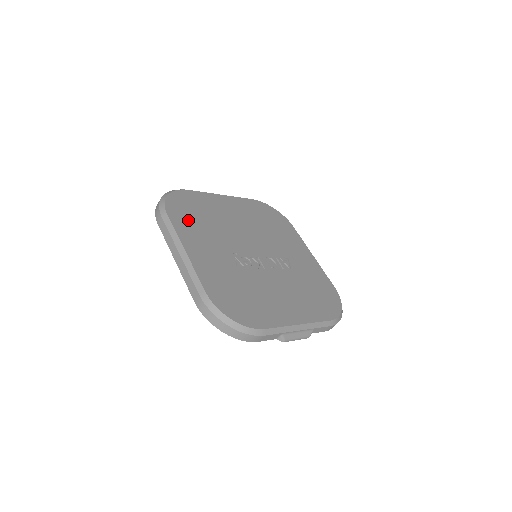
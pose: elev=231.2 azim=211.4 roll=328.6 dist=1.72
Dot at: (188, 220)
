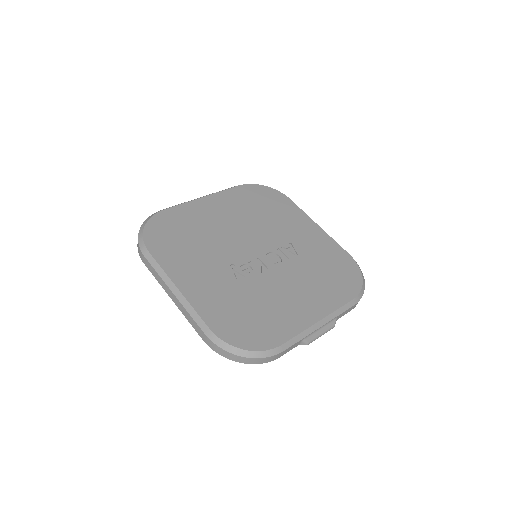
Dot at: (173, 248)
